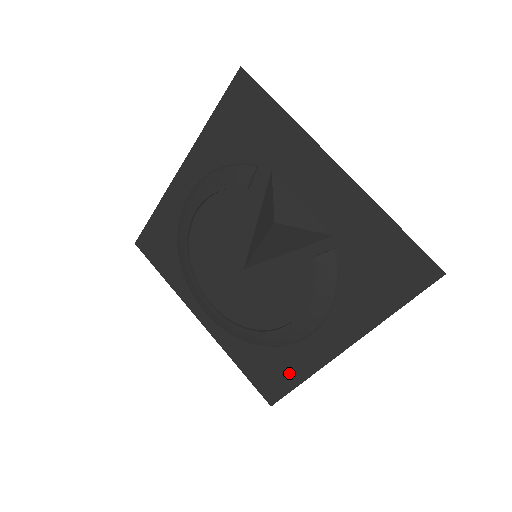
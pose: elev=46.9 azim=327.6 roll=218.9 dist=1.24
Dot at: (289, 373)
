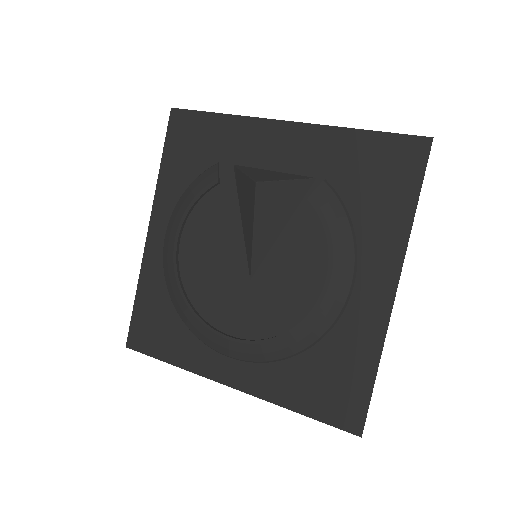
Dot at: (357, 370)
